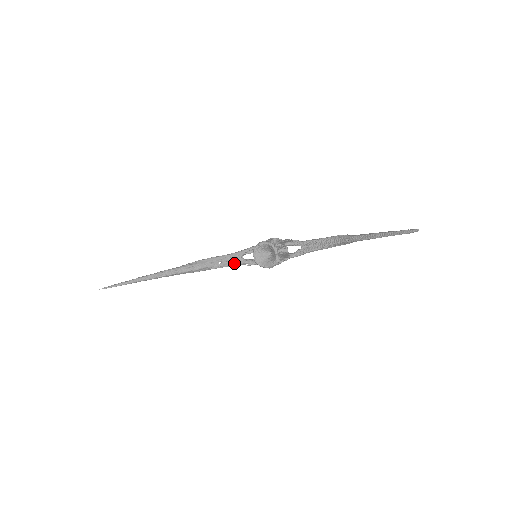
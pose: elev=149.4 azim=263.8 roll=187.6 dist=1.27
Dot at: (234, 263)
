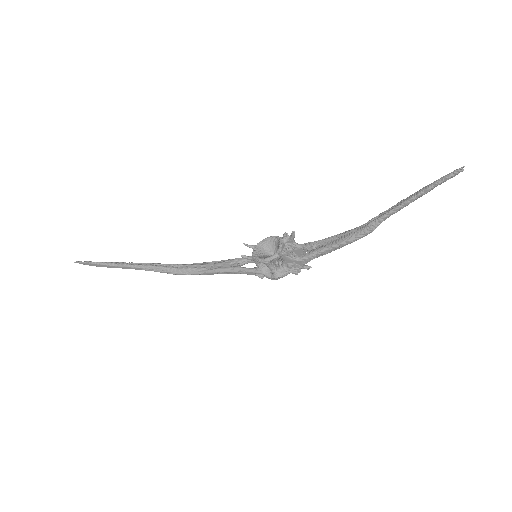
Dot at: (227, 267)
